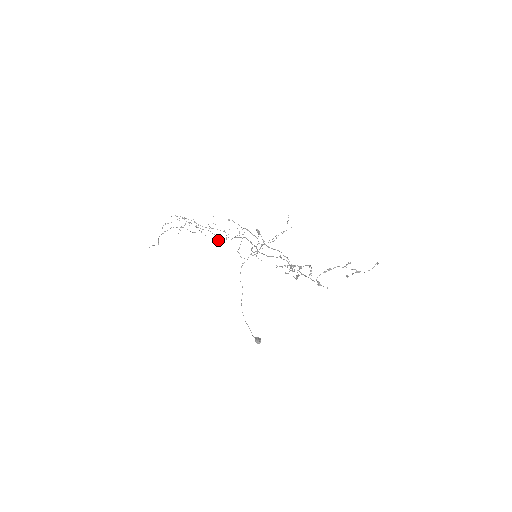
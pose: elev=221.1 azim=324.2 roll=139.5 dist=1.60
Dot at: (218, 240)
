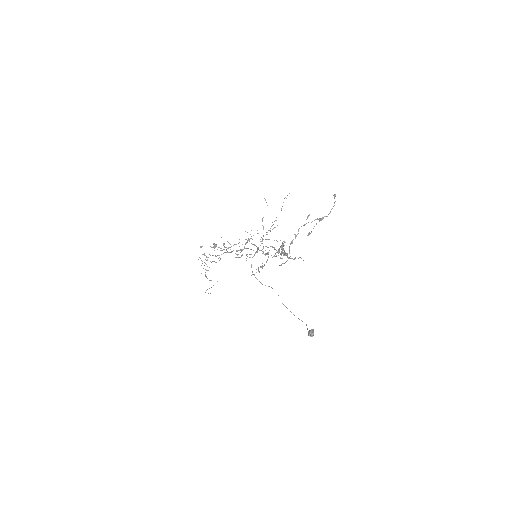
Dot at: occluded
